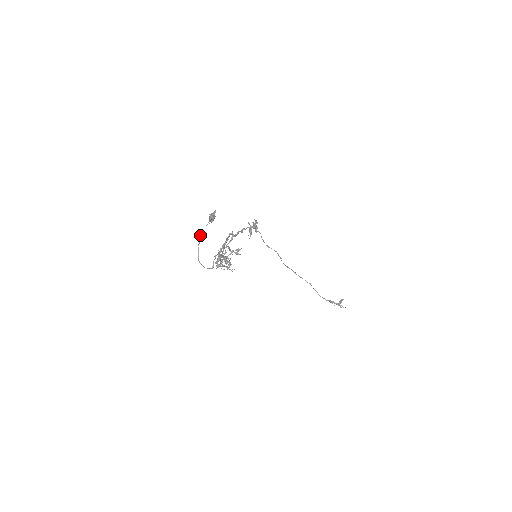
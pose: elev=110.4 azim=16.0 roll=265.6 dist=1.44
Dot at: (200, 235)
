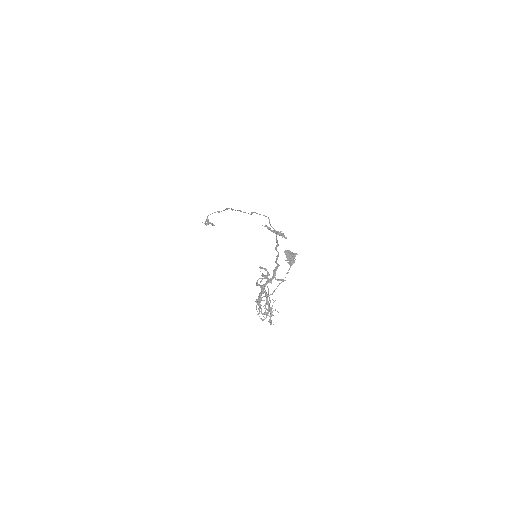
Dot at: occluded
